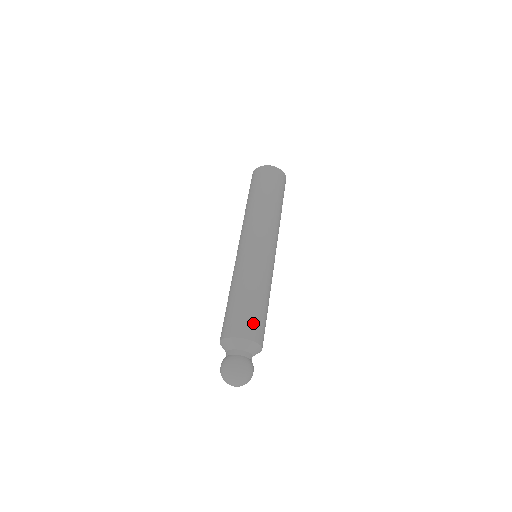
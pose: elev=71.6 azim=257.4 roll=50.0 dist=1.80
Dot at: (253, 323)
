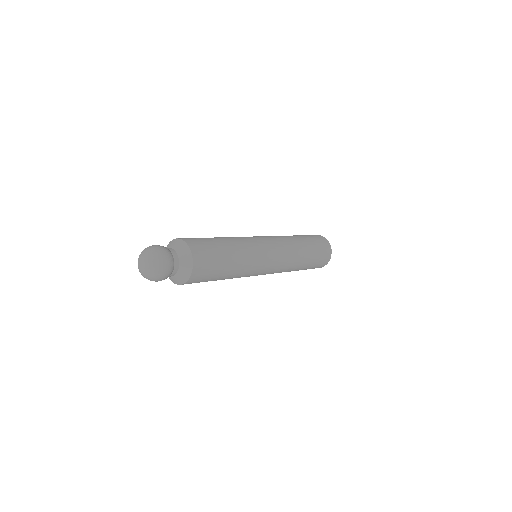
Dot at: (207, 252)
